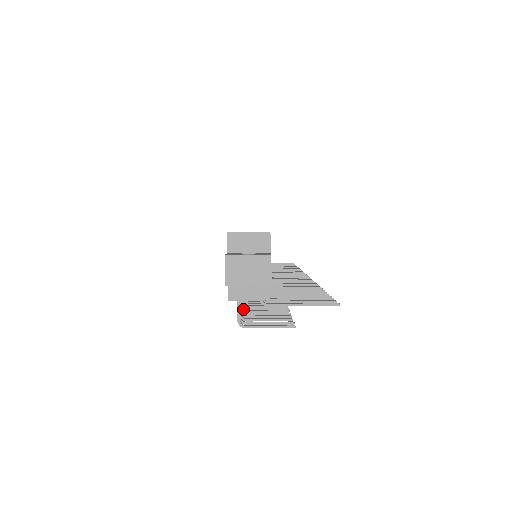
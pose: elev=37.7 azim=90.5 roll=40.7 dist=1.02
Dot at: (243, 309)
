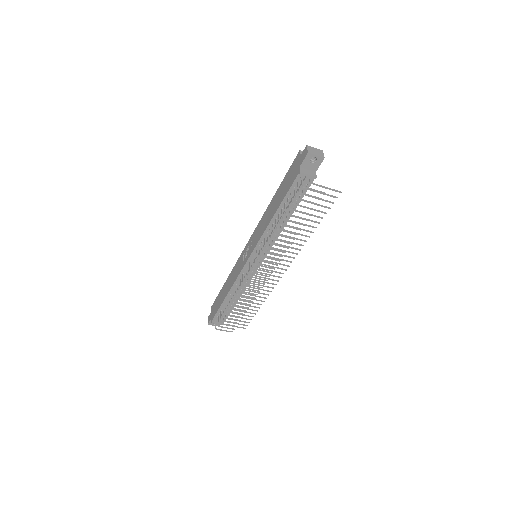
Dot at: (287, 213)
